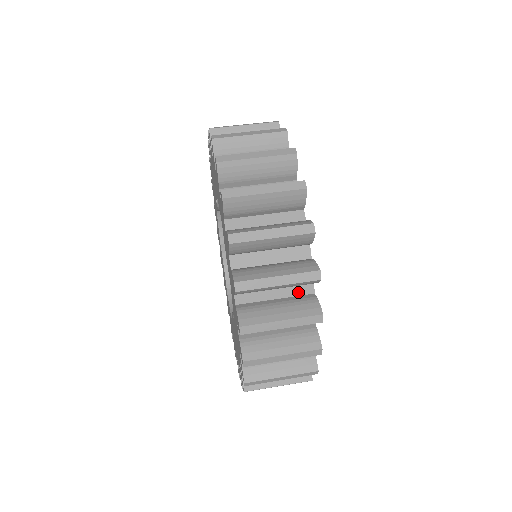
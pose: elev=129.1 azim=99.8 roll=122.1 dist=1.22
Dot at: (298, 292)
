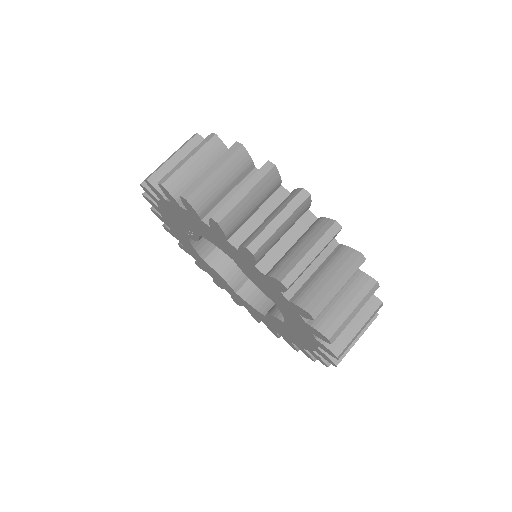
Dot at: occluded
